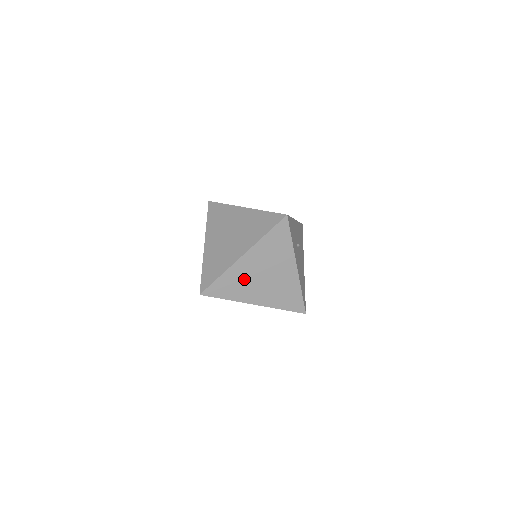
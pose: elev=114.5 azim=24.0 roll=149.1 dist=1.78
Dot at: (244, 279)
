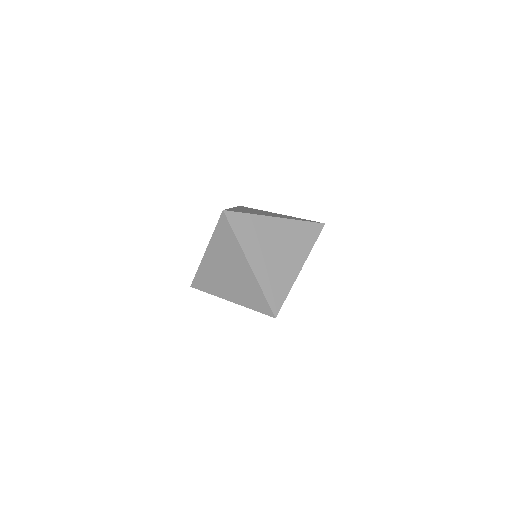
Dot at: (262, 235)
